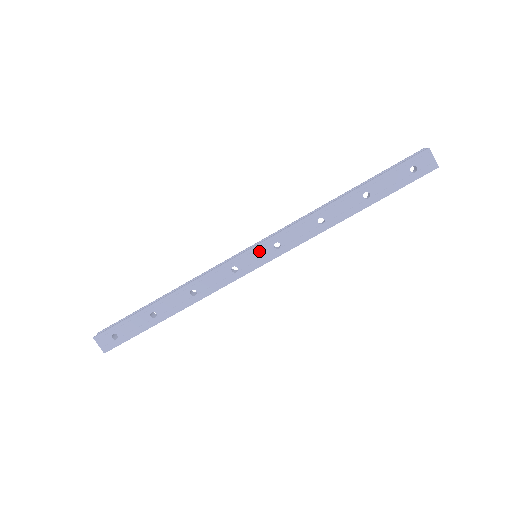
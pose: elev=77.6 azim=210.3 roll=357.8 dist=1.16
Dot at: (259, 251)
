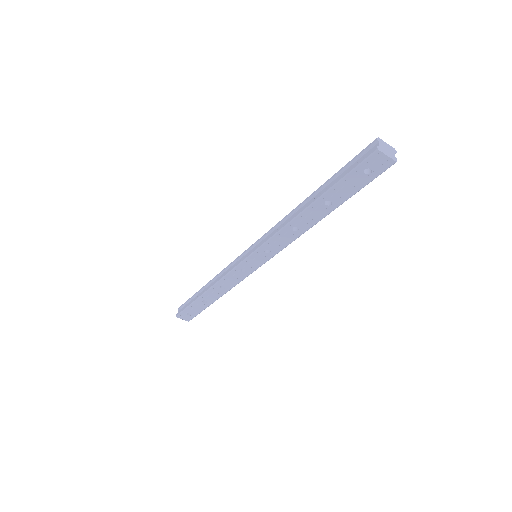
Dot at: (255, 257)
